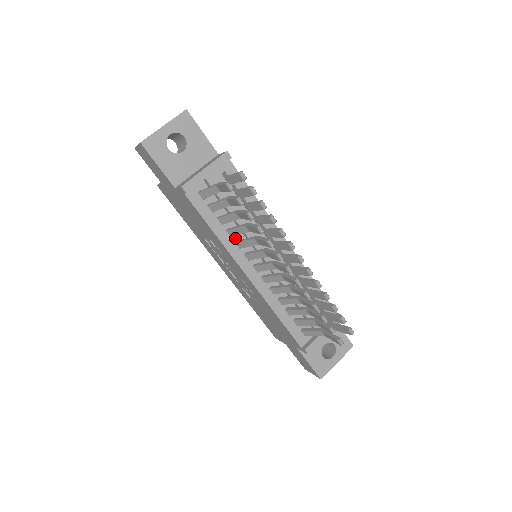
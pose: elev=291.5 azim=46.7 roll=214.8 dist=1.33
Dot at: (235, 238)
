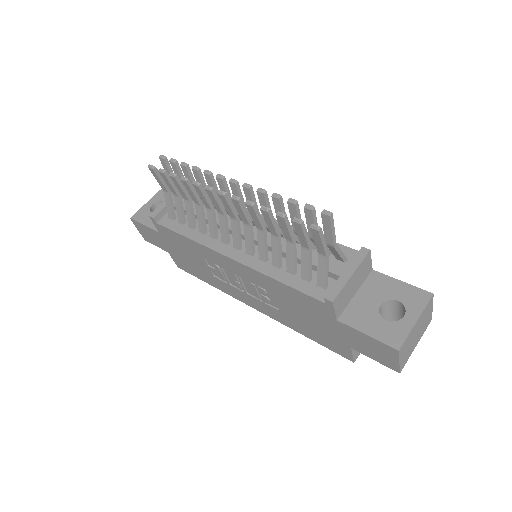
Dot at: (209, 234)
